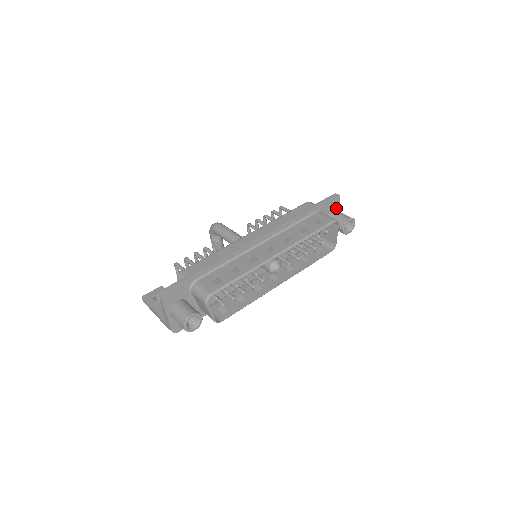
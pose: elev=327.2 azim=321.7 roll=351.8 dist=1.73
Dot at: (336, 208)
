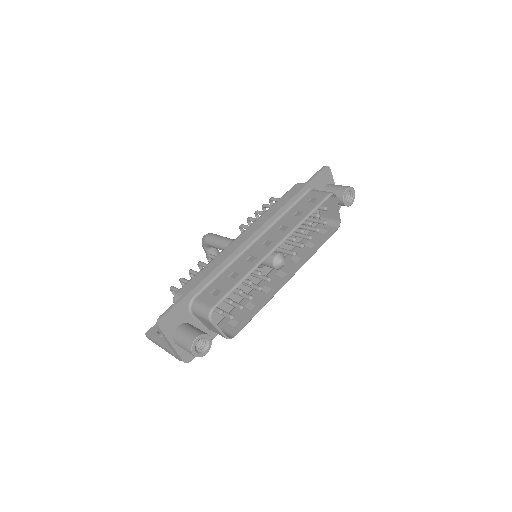
Dot at: (330, 182)
